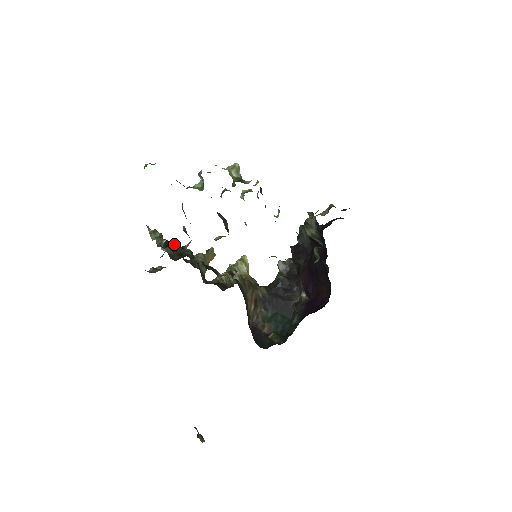
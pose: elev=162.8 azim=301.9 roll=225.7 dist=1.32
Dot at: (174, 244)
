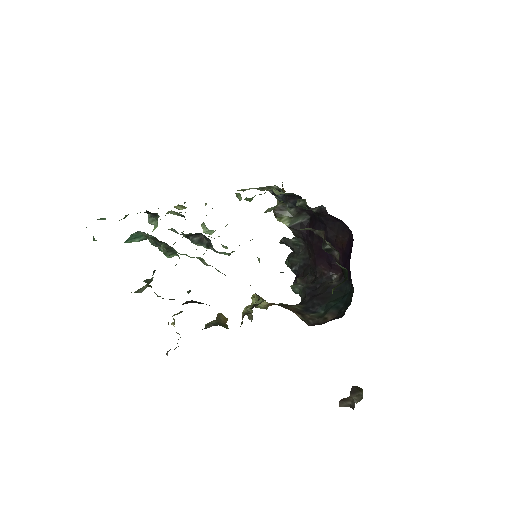
Dot at: occluded
